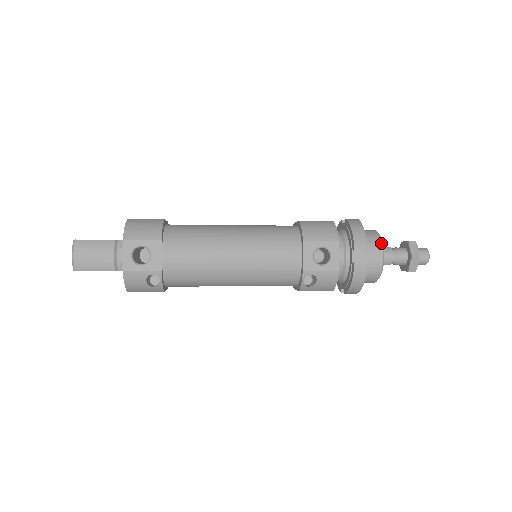
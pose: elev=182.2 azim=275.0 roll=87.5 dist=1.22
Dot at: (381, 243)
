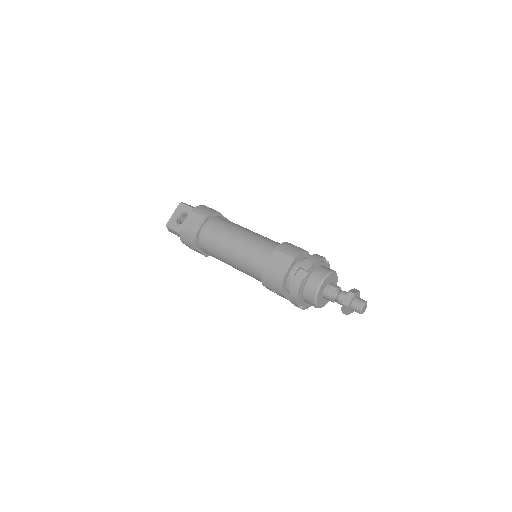
Dot at: (314, 303)
